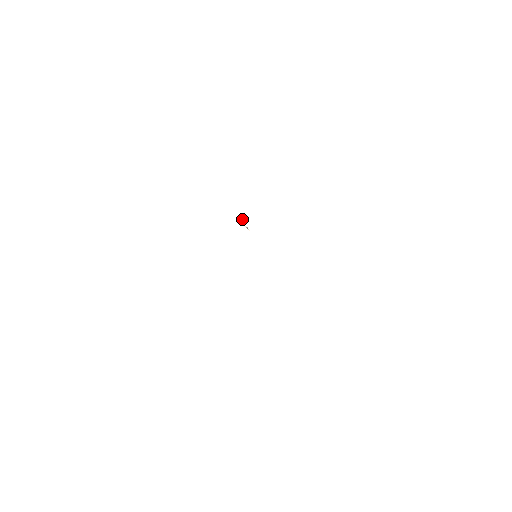
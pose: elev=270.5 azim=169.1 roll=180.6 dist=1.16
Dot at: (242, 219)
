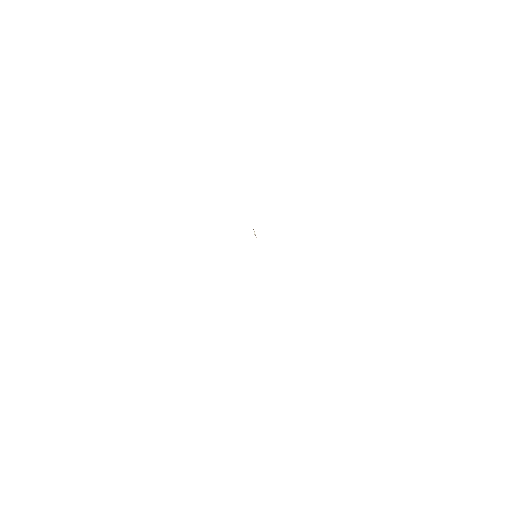
Dot at: (253, 229)
